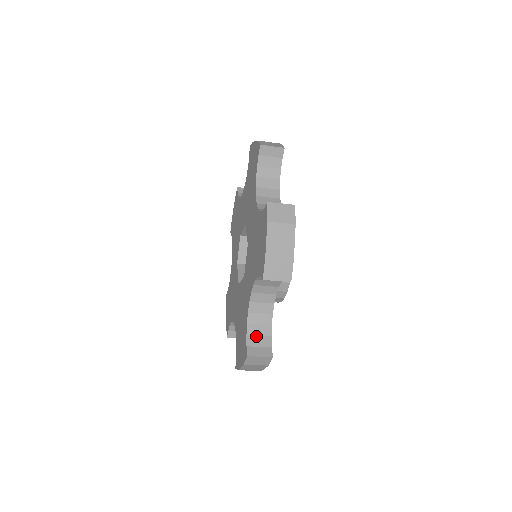
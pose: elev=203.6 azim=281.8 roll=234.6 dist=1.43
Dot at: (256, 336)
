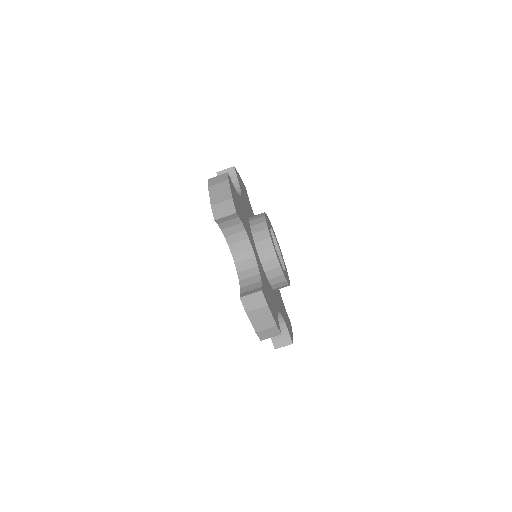
Dot at: occluded
